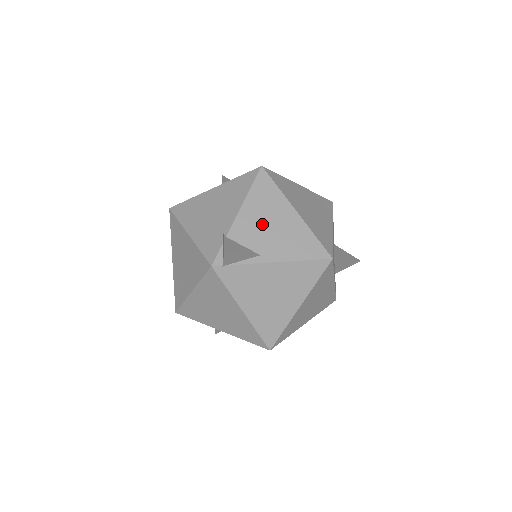
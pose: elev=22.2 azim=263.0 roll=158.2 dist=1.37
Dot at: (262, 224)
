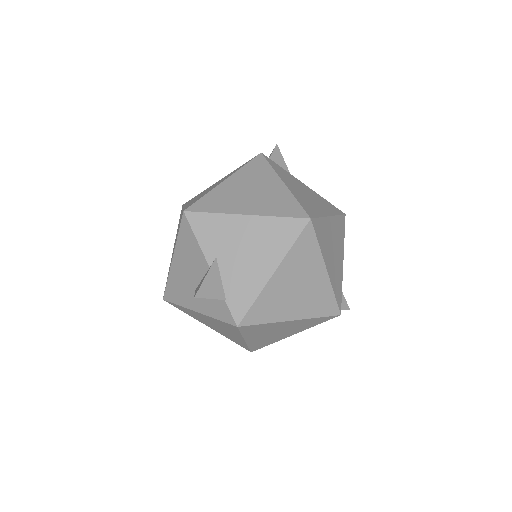
Dot at: occluded
